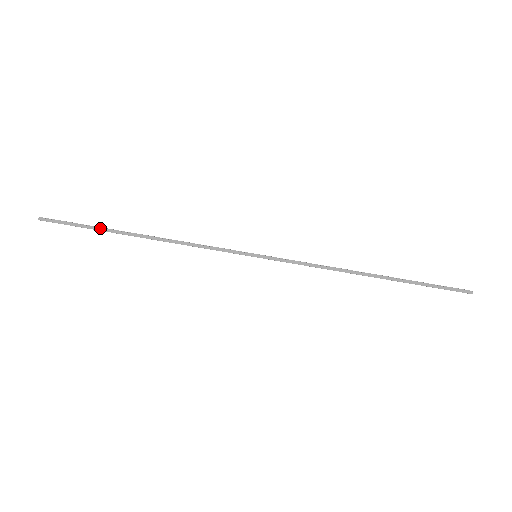
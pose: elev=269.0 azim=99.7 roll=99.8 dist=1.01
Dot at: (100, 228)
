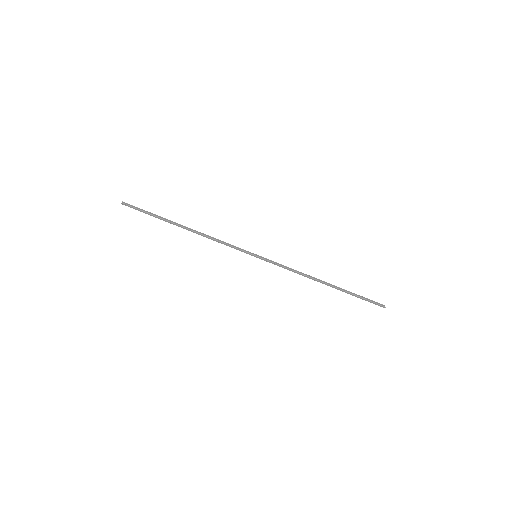
Dot at: (160, 218)
